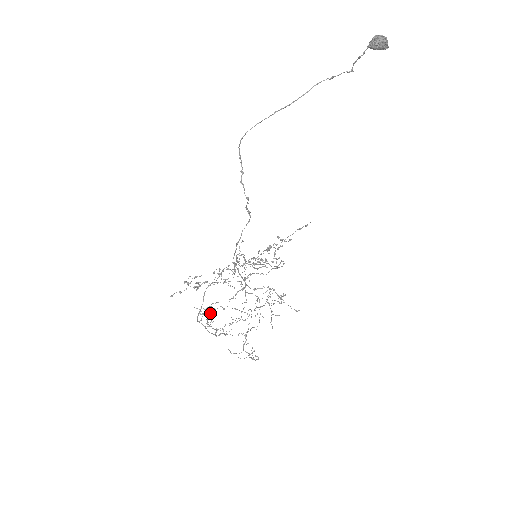
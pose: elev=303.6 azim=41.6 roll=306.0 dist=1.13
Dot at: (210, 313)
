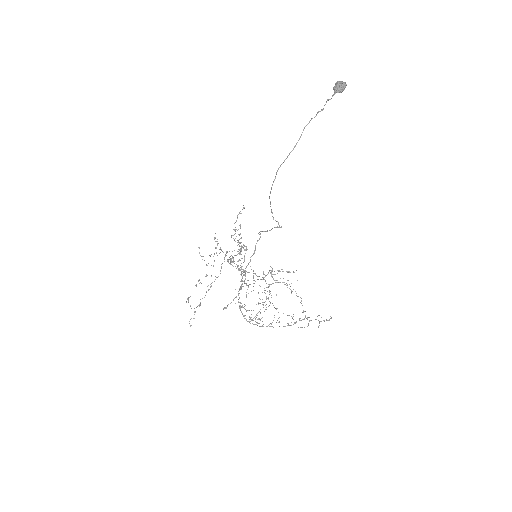
Dot at: (257, 315)
